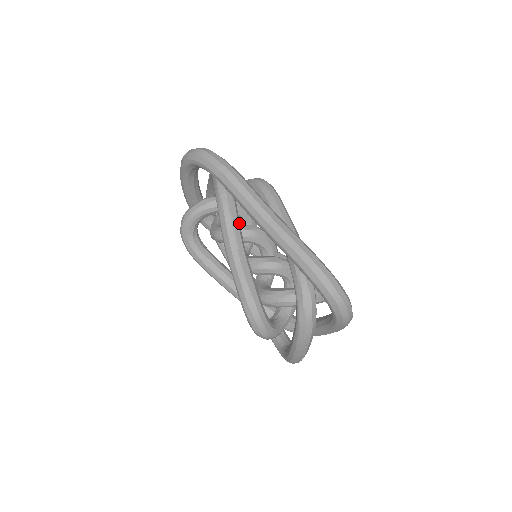
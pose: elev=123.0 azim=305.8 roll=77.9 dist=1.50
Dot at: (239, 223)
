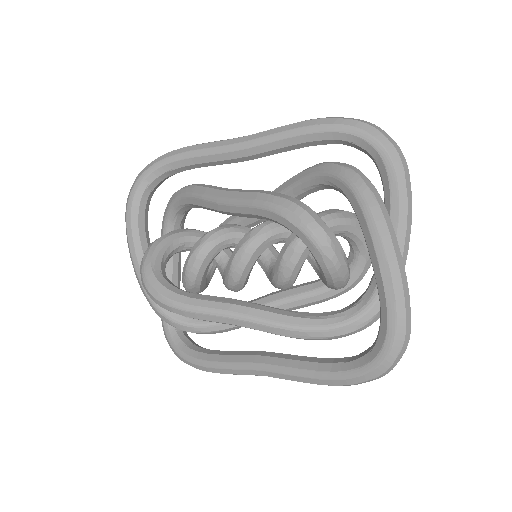
Dot at: occluded
